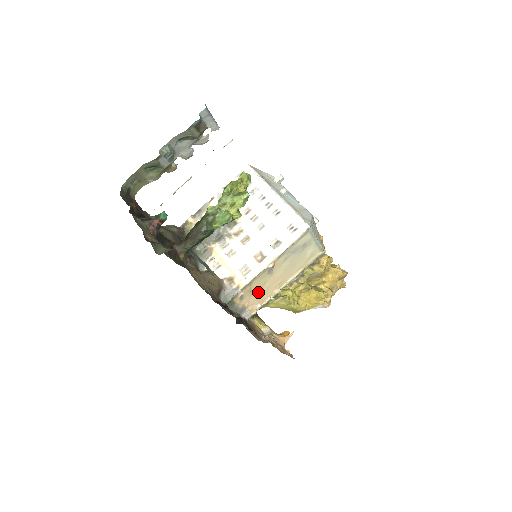
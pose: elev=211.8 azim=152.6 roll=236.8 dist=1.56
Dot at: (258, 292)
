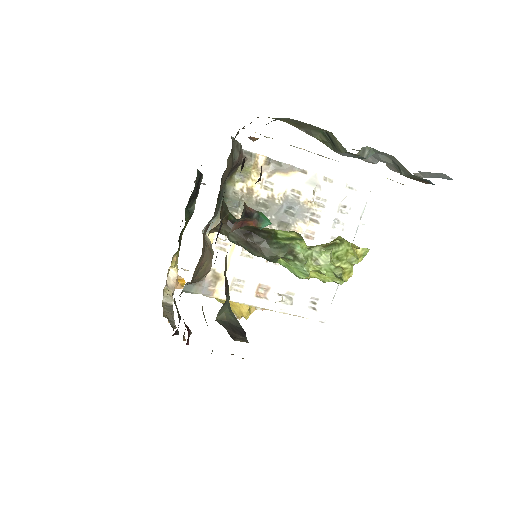
Dot at: occluded
